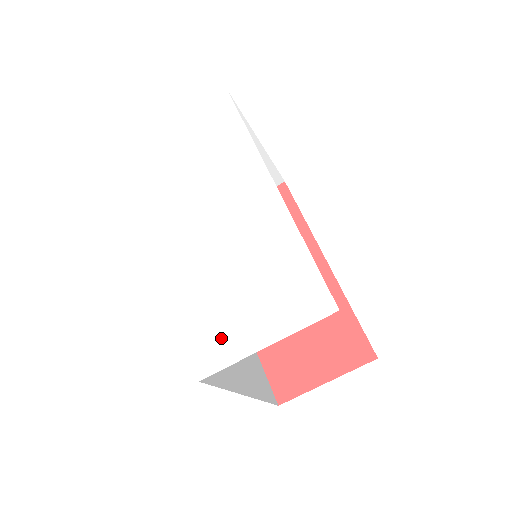
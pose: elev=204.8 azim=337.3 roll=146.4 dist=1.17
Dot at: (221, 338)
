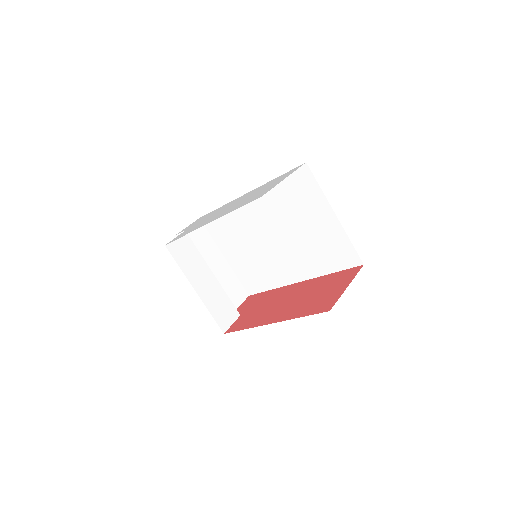
Dot at: occluded
